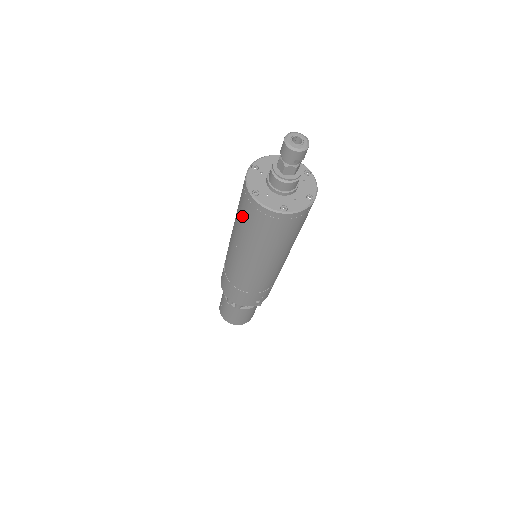
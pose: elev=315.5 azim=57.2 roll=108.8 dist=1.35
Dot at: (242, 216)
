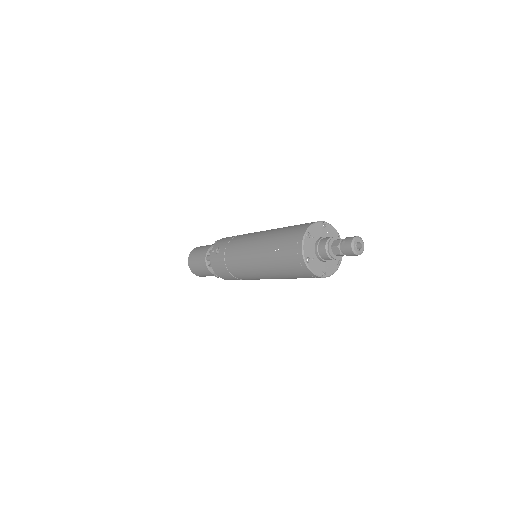
Dot at: occluded
